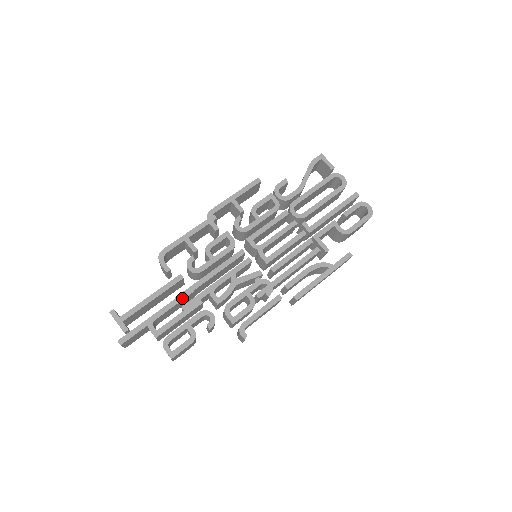
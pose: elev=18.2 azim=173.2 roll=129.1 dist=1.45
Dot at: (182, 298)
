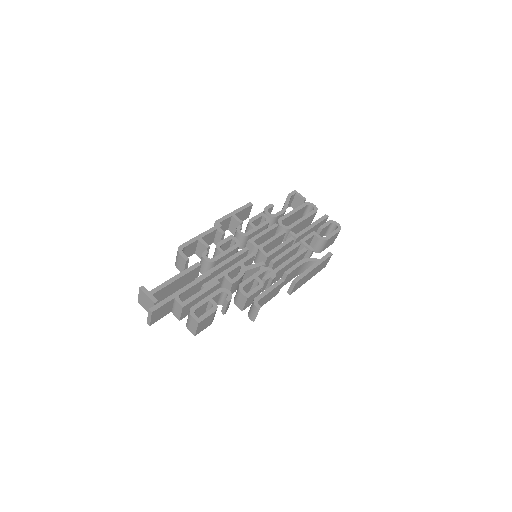
Dot at: (202, 279)
